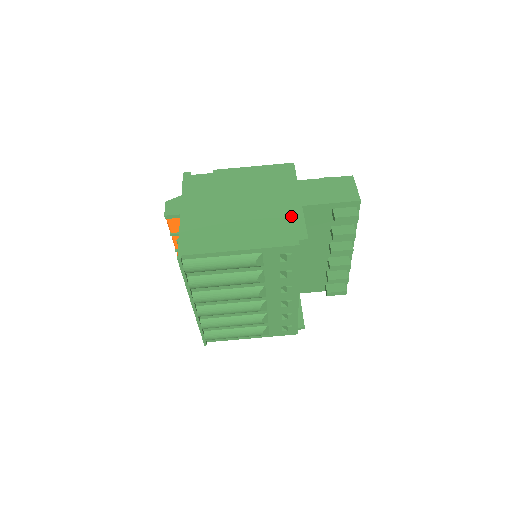
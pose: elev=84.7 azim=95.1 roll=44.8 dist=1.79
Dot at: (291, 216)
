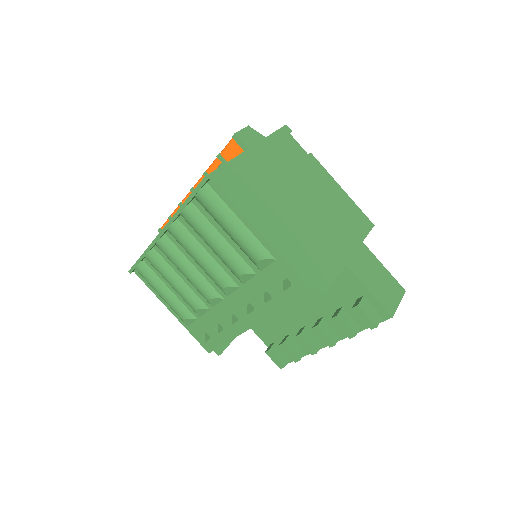
Dot at: (330, 261)
